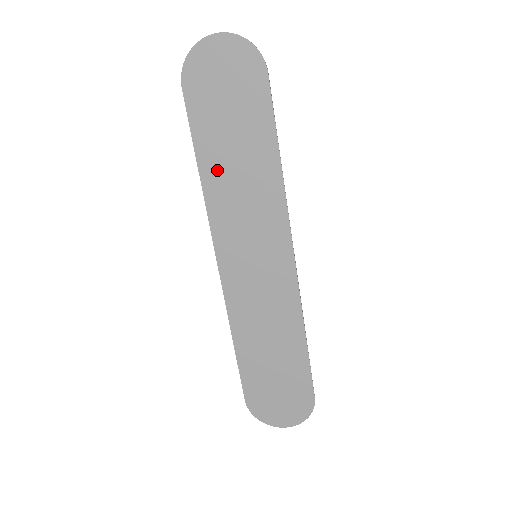
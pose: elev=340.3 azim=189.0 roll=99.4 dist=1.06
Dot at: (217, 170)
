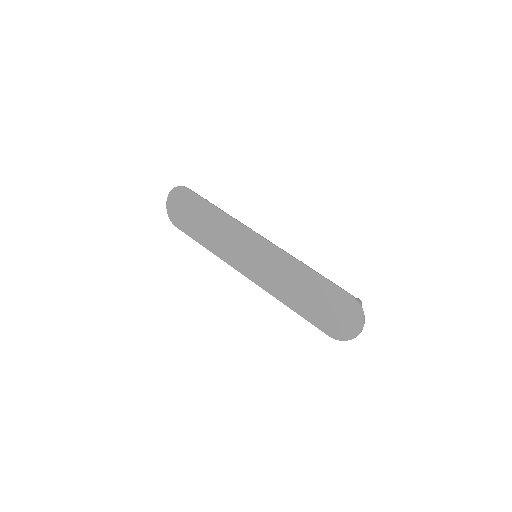
Dot at: (209, 240)
